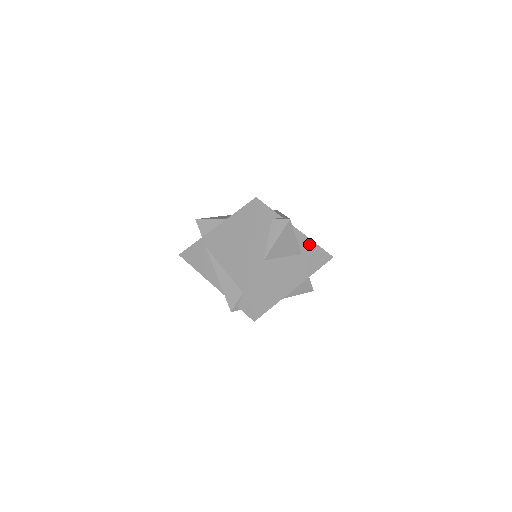
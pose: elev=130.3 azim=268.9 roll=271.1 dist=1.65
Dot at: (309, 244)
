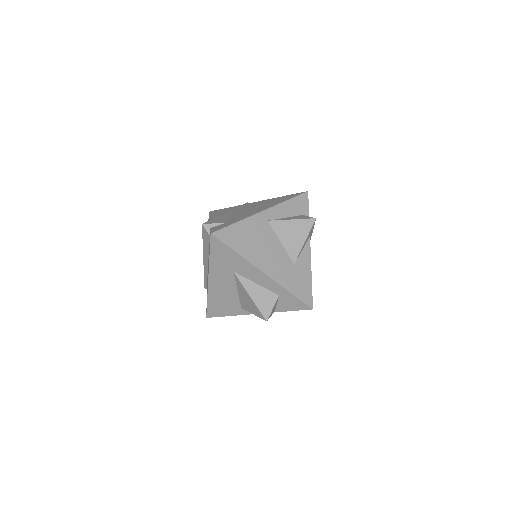
Dot at: (307, 269)
